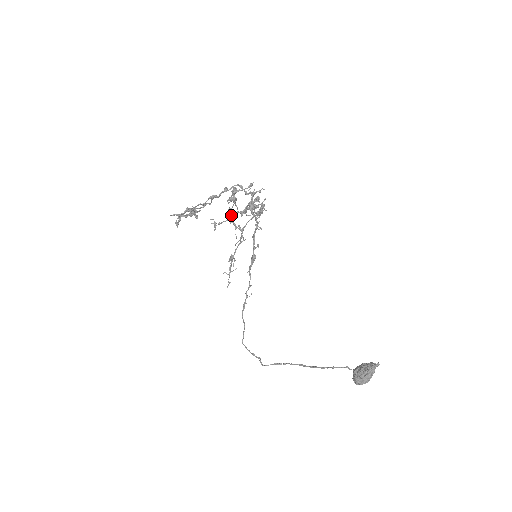
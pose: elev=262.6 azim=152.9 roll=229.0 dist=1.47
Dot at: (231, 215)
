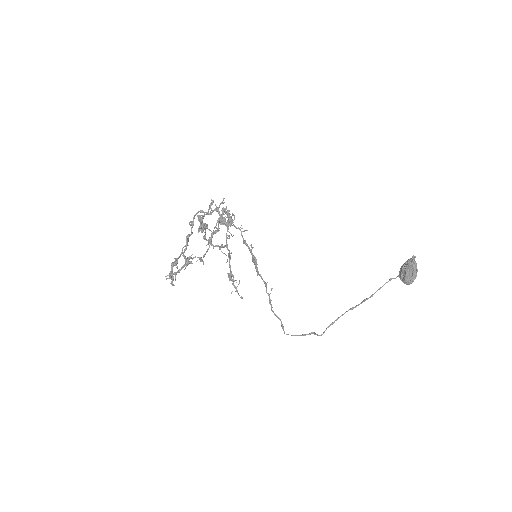
Dot at: (209, 241)
